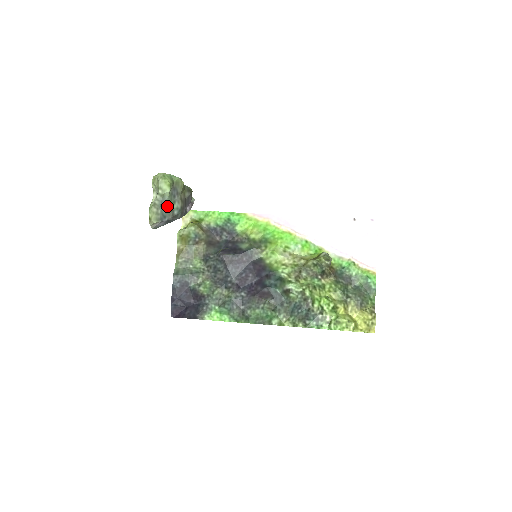
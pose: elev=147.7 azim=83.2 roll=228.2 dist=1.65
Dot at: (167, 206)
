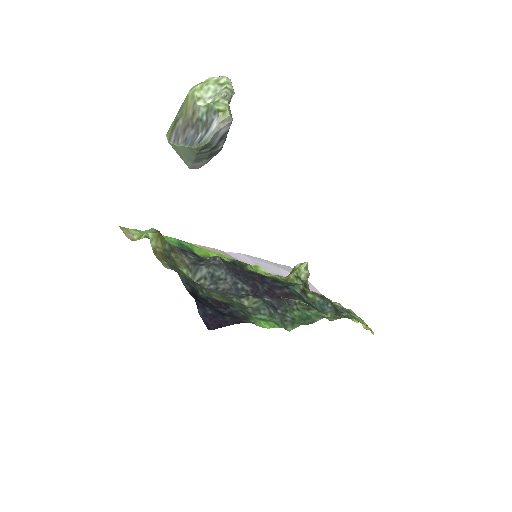
Dot at: occluded
